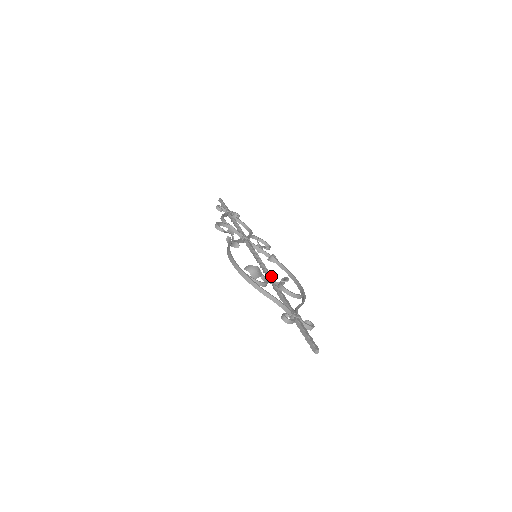
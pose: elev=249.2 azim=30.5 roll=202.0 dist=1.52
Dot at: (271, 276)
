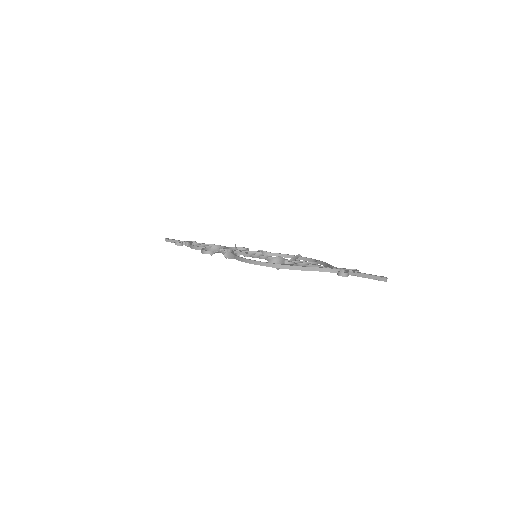
Dot at: occluded
